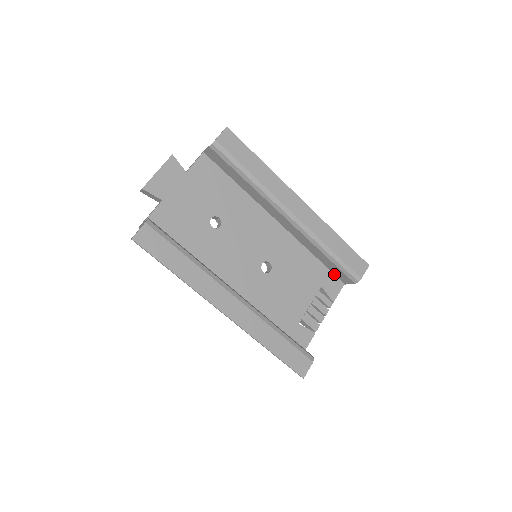
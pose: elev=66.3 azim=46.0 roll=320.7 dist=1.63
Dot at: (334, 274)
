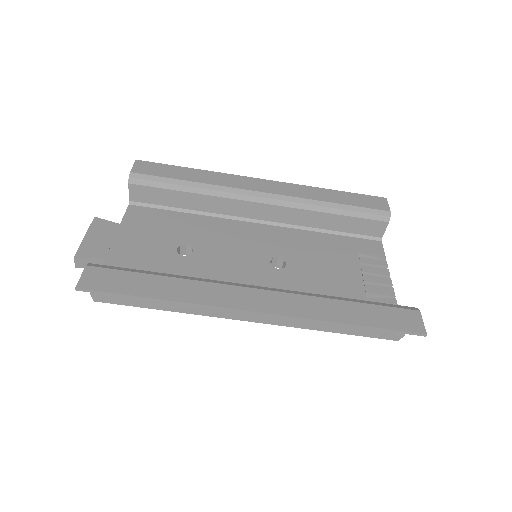
Dot at: (360, 235)
